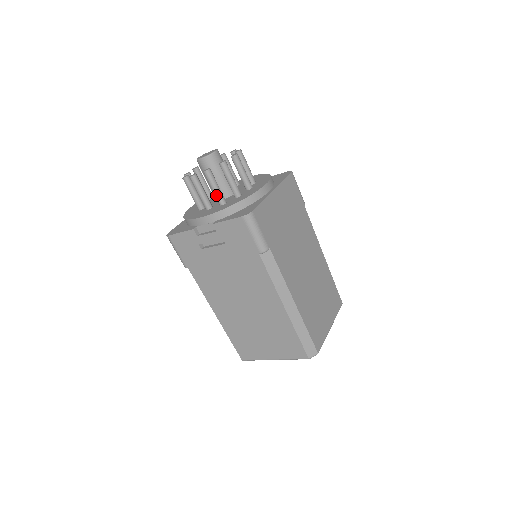
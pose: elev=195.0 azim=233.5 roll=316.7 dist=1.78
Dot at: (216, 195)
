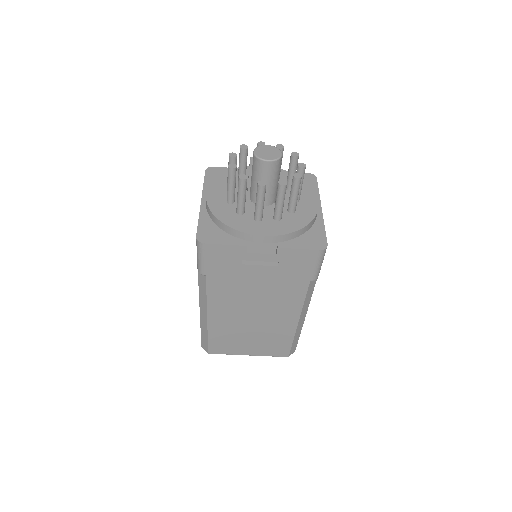
Dot at: (279, 210)
